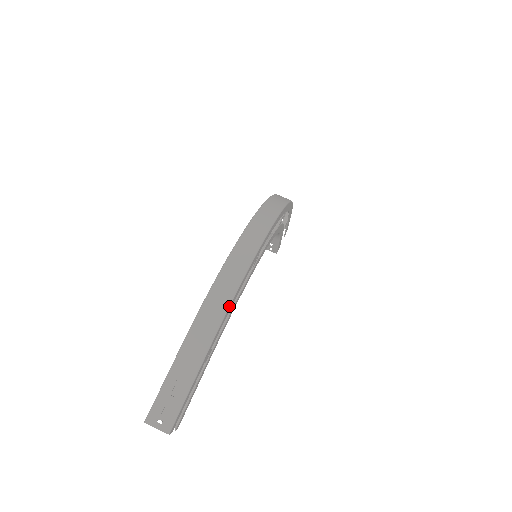
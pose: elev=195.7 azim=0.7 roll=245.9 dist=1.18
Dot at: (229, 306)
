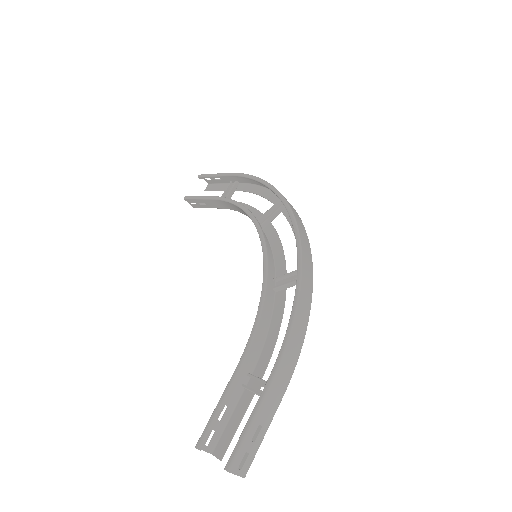
Dot at: occluded
